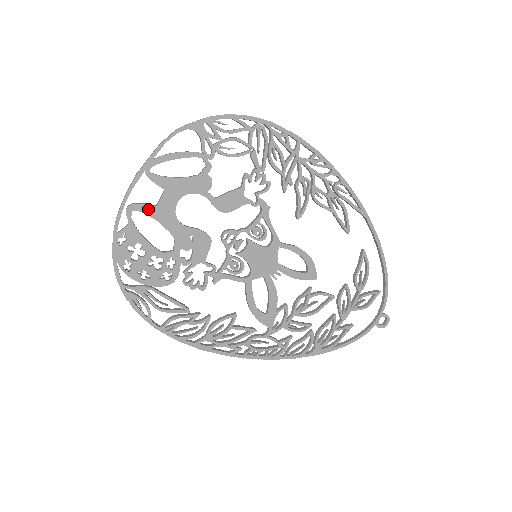
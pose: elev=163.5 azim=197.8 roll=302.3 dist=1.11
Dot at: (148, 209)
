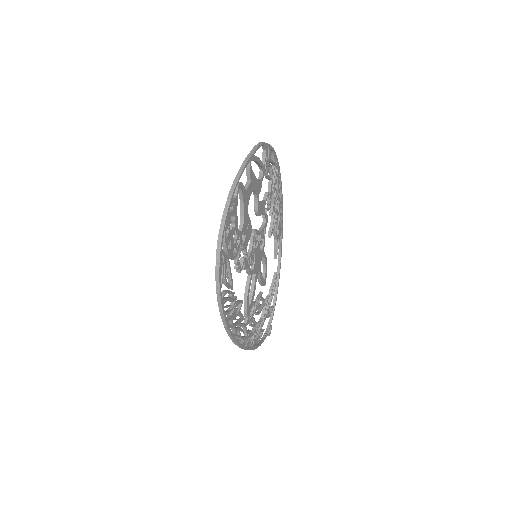
Dot at: (244, 191)
